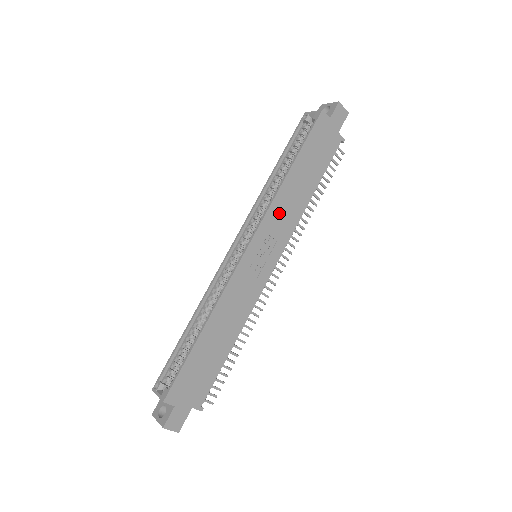
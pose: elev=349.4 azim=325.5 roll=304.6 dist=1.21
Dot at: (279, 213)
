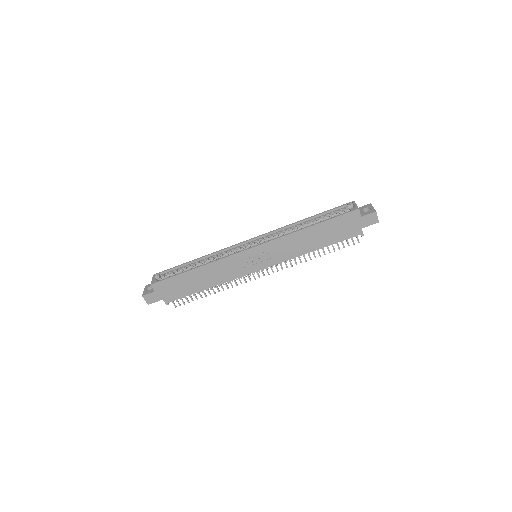
Dot at: (284, 245)
